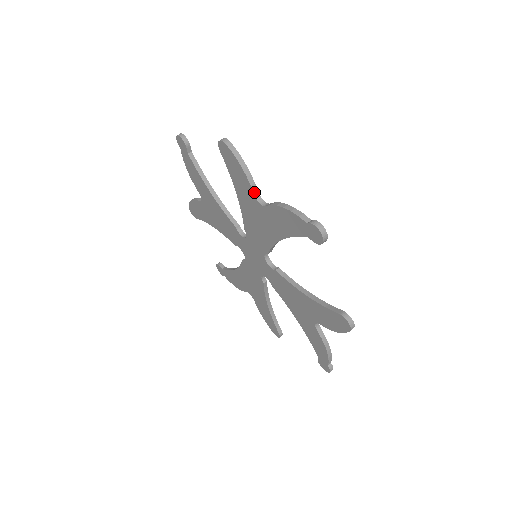
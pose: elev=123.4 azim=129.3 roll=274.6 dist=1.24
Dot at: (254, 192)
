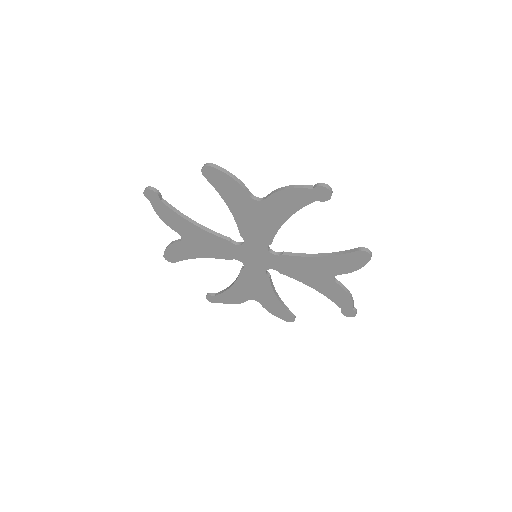
Dot at: (249, 194)
